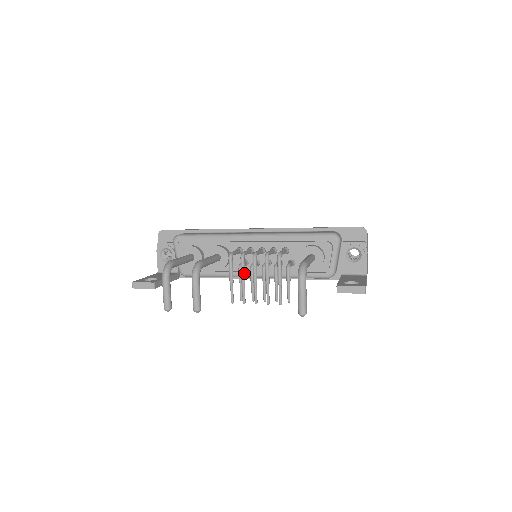
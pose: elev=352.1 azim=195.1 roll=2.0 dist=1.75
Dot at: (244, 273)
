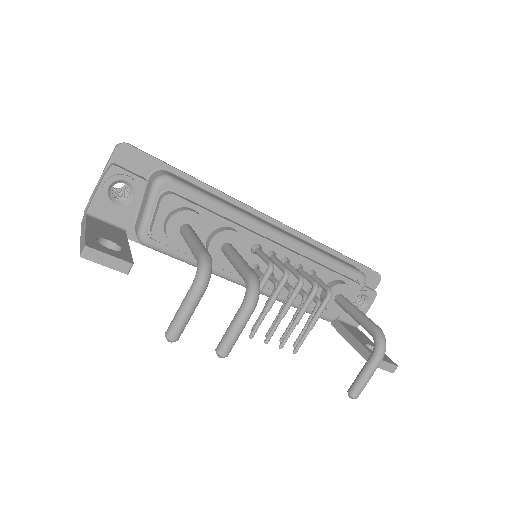
Dot at: occluded
